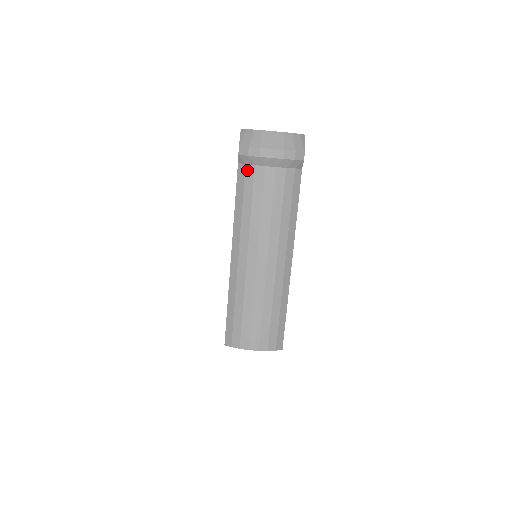
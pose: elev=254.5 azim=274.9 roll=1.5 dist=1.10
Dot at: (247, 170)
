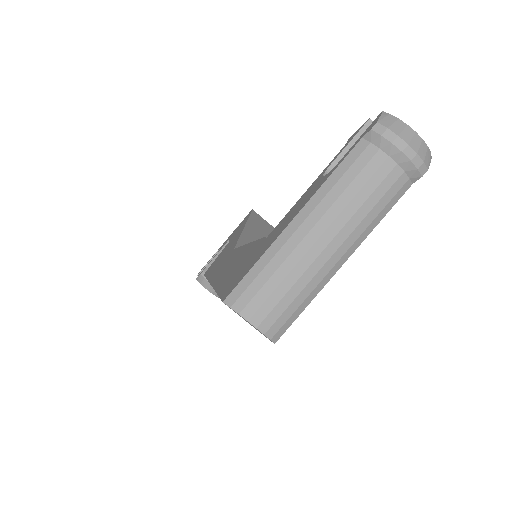
Dot at: (369, 148)
